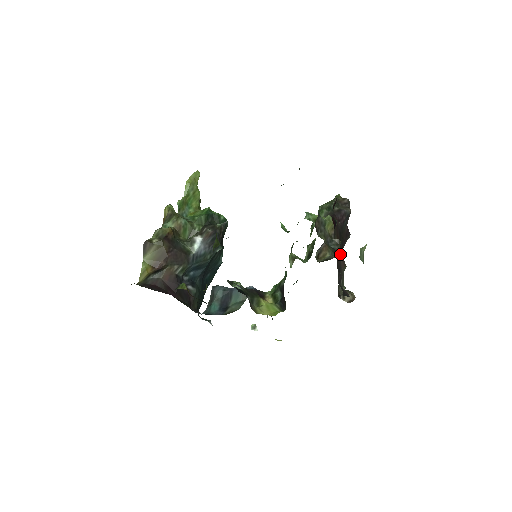
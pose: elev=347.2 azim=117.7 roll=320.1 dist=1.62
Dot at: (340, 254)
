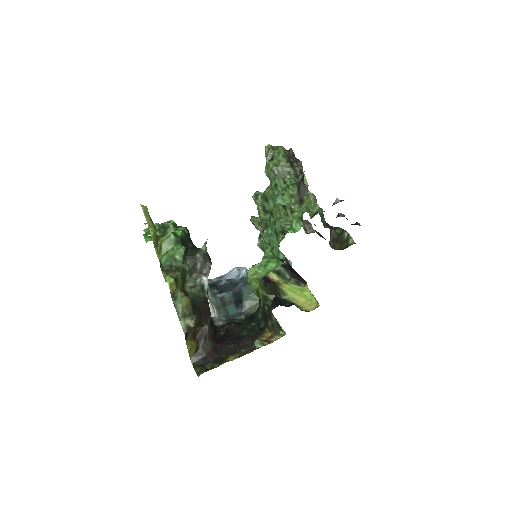
Dot at: occluded
